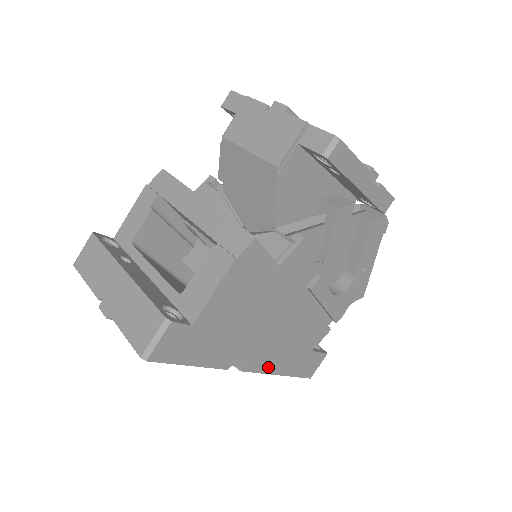
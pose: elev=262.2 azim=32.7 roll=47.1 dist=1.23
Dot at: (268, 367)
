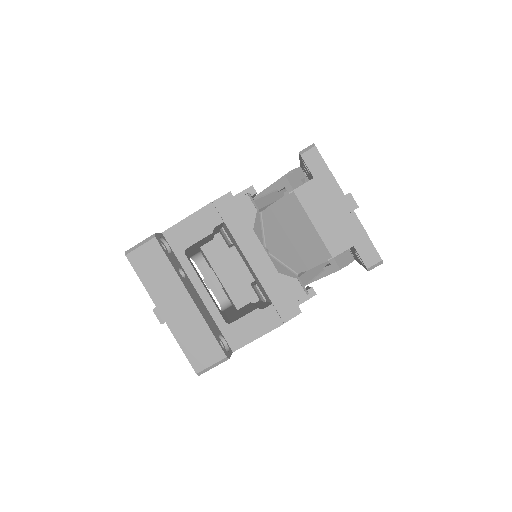
Dot at: occluded
